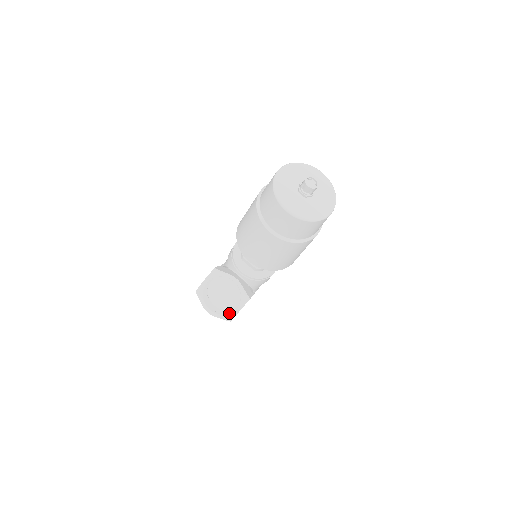
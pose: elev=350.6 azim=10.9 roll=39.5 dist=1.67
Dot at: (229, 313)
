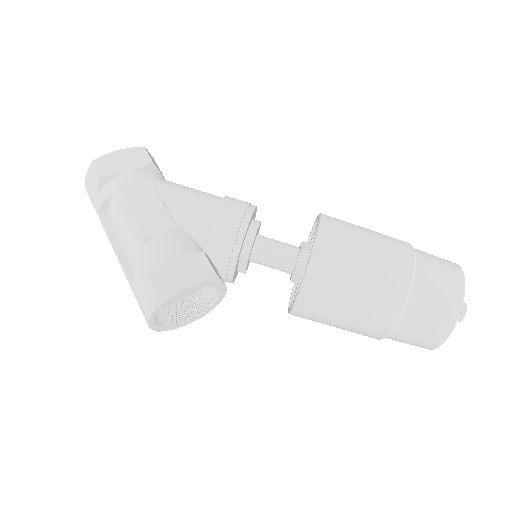
Dot at: (174, 326)
